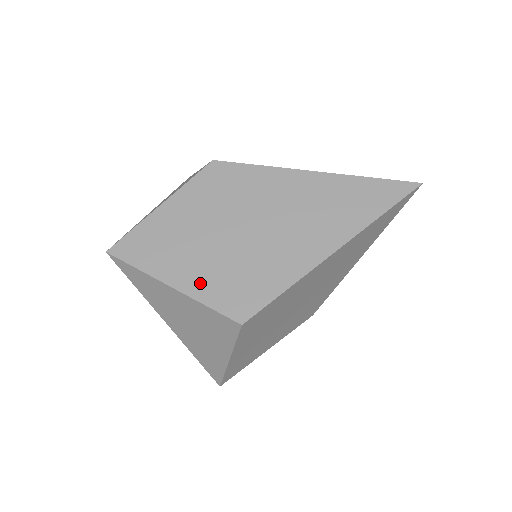
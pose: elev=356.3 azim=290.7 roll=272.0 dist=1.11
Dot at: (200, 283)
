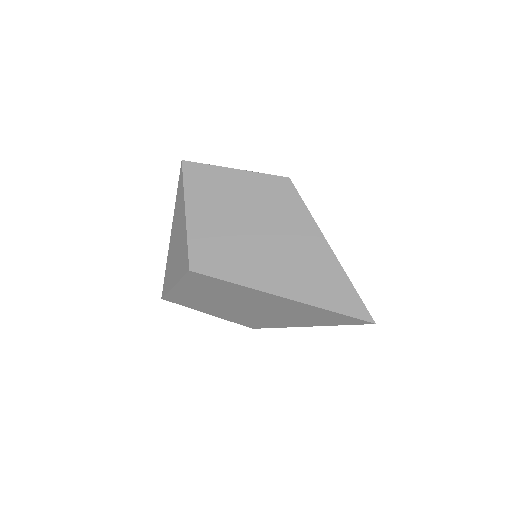
Dot at: (200, 227)
